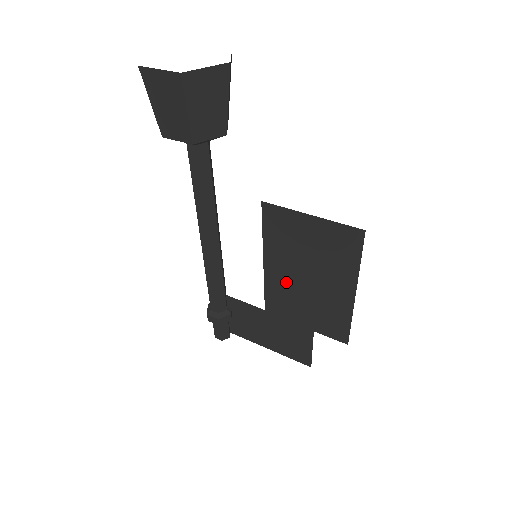
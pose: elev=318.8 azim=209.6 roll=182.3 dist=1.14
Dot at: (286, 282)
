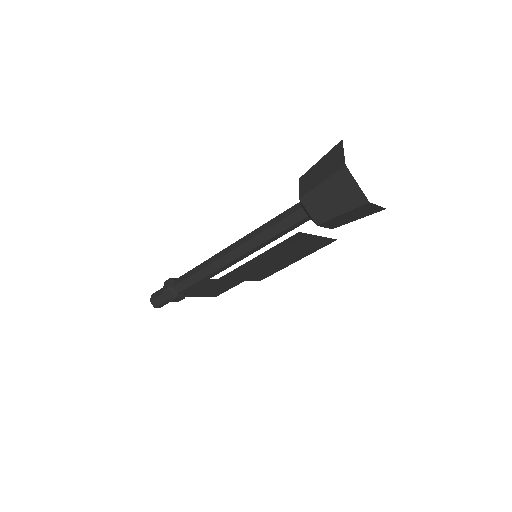
Dot at: (258, 264)
